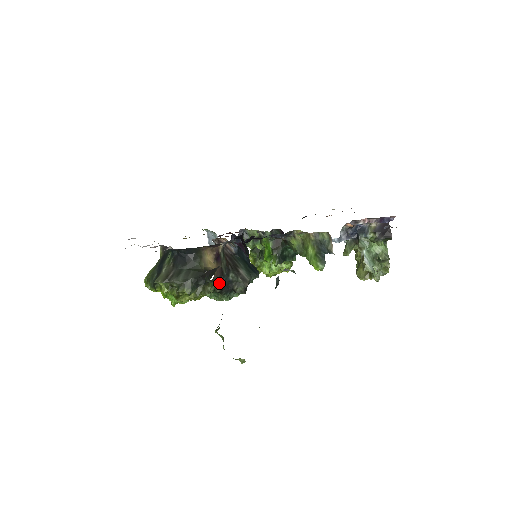
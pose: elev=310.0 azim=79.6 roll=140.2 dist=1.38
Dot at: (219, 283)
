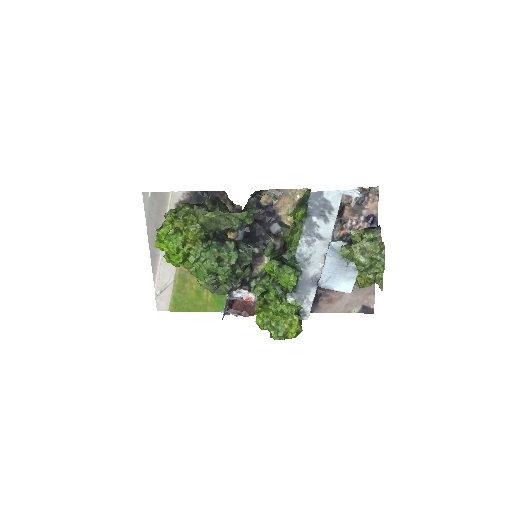
Dot at: occluded
